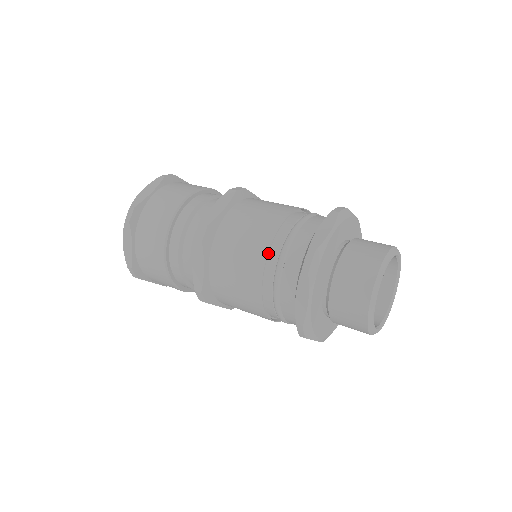
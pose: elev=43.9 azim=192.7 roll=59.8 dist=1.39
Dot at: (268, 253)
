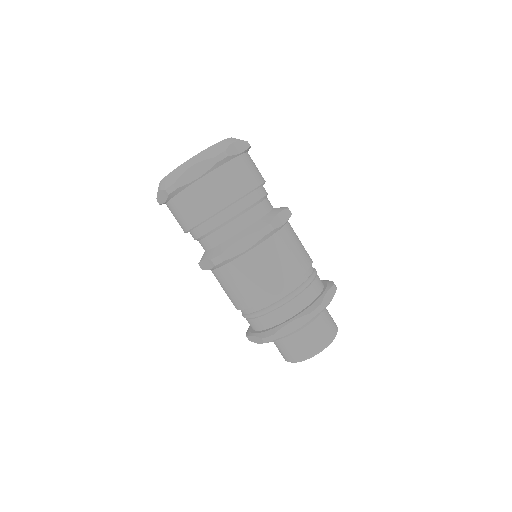
Dot at: (294, 282)
